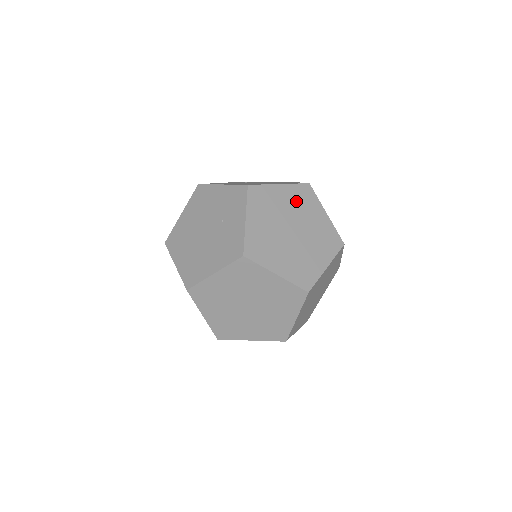
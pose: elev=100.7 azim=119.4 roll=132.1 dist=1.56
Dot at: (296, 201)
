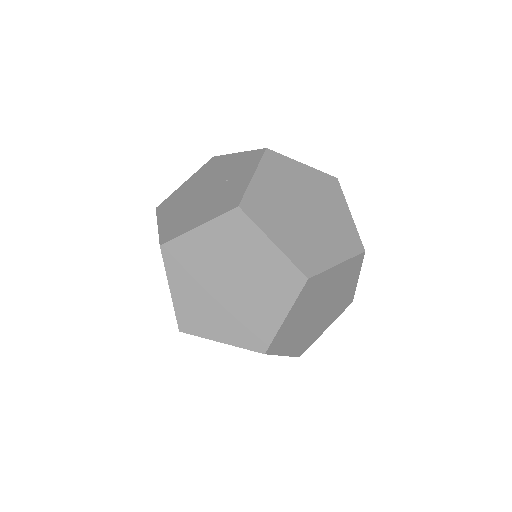
Dot at: (318, 186)
